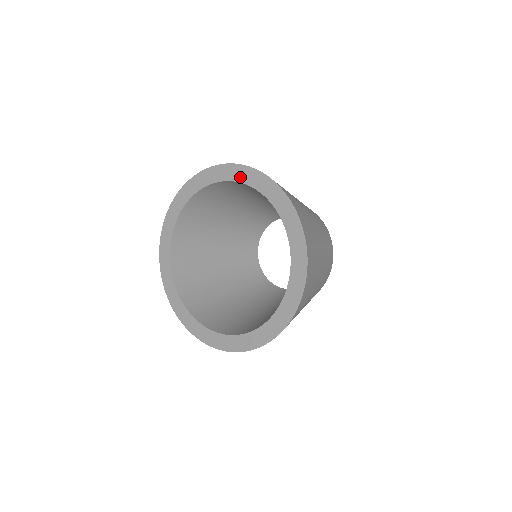
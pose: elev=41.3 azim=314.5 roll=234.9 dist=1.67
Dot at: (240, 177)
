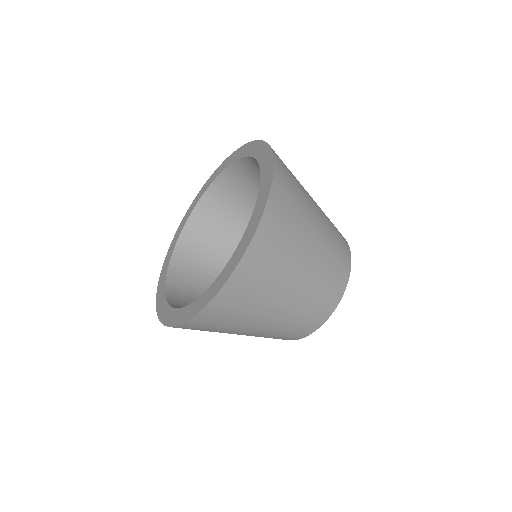
Dot at: (245, 153)
